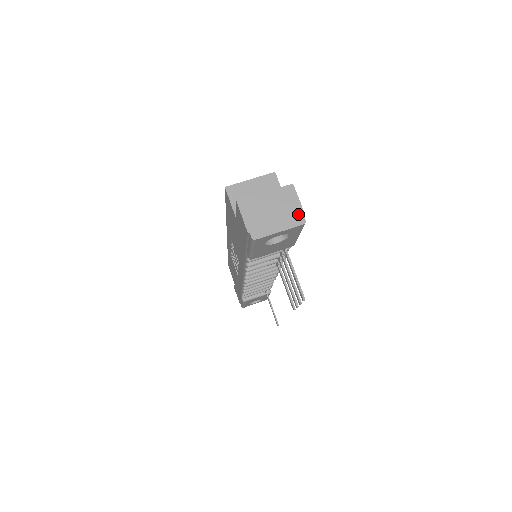
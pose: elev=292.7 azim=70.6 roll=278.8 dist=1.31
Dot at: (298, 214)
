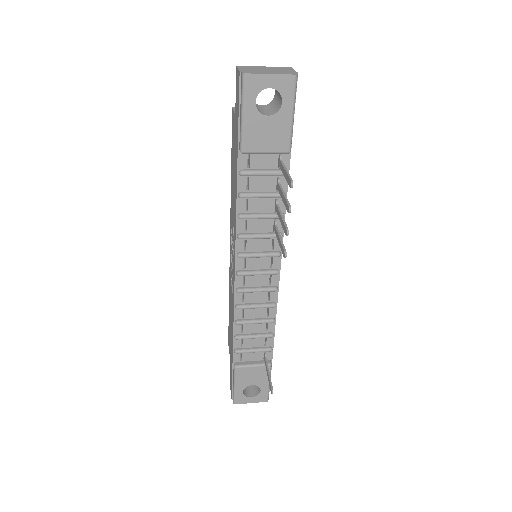
Dot at: (291, 72)
